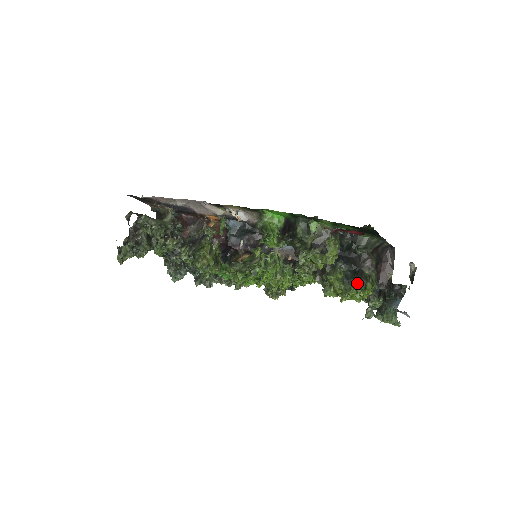
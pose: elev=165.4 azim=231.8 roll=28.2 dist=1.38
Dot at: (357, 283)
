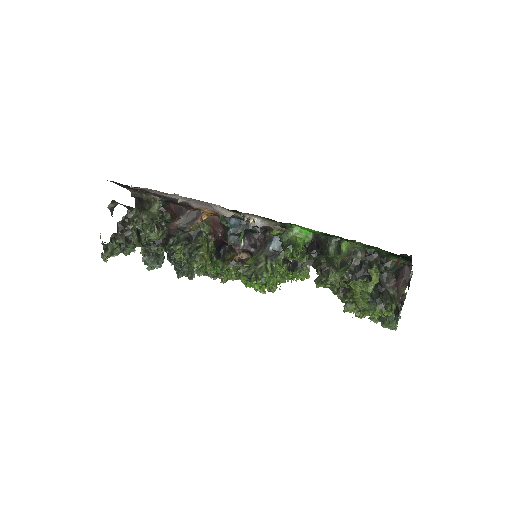
Dot at: (382, 303)
